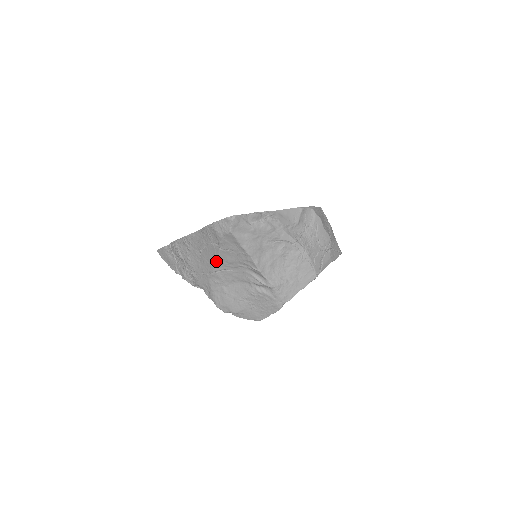
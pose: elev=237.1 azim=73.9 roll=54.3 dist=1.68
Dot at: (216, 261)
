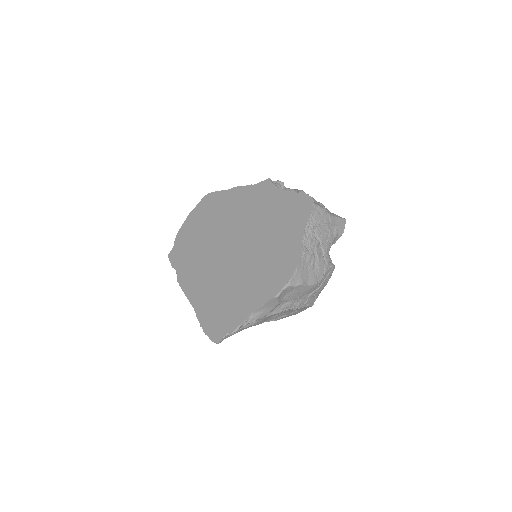
Dot at: occluded
